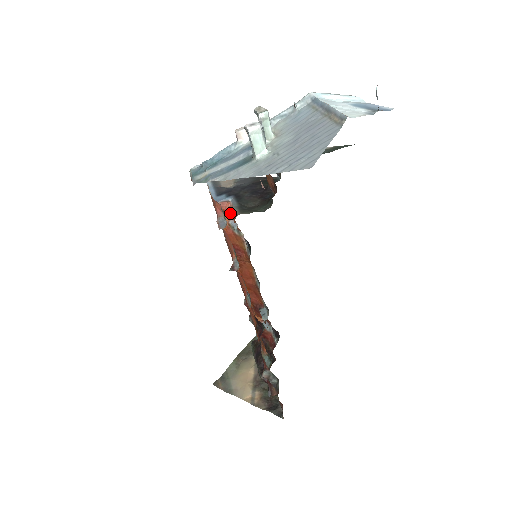
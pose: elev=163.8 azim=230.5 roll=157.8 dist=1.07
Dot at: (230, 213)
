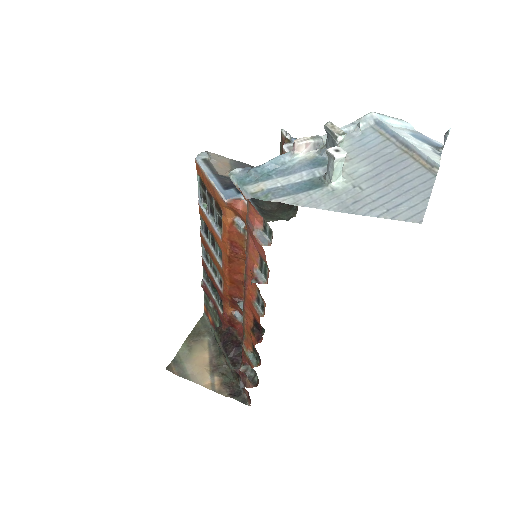
Dot at: (242, 213)
